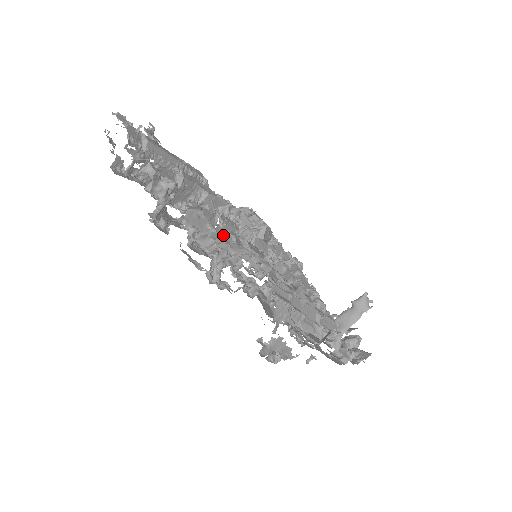
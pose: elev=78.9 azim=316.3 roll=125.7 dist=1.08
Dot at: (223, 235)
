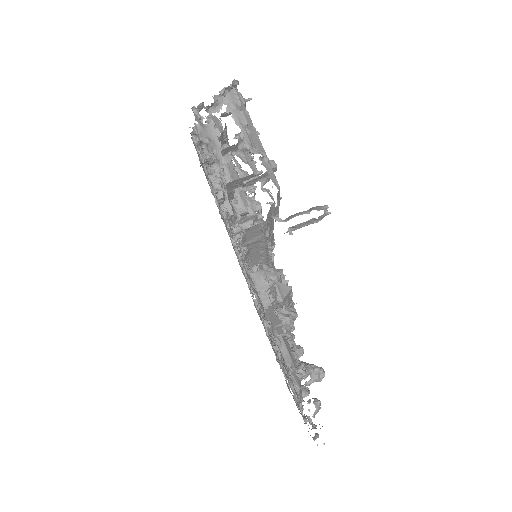
Dot at: occluded
